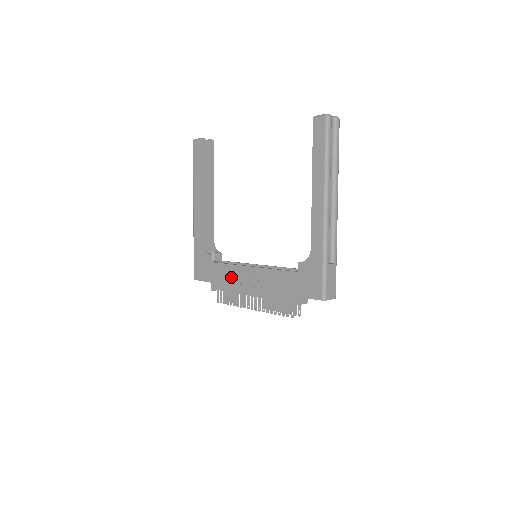
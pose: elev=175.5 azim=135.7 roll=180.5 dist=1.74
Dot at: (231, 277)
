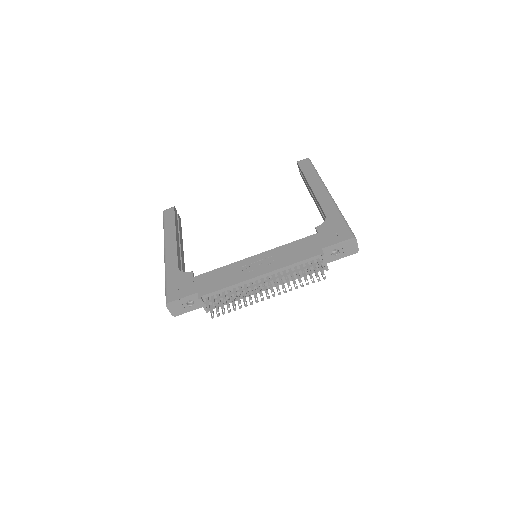
Dot at: (230, 273)
